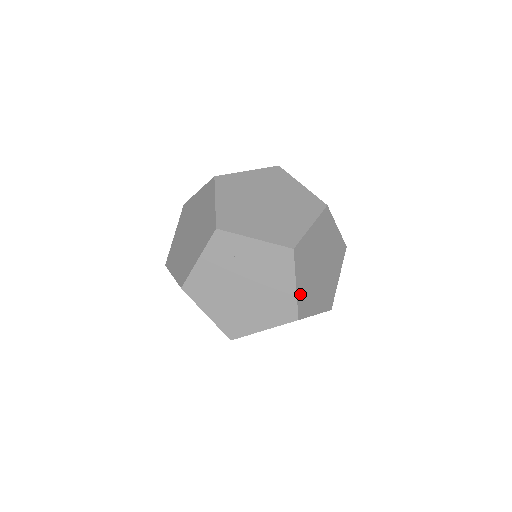
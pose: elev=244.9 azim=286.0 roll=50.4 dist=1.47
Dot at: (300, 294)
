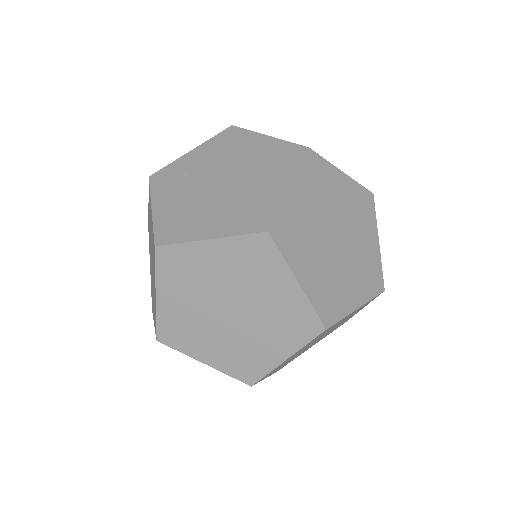
Dot at: occluded
